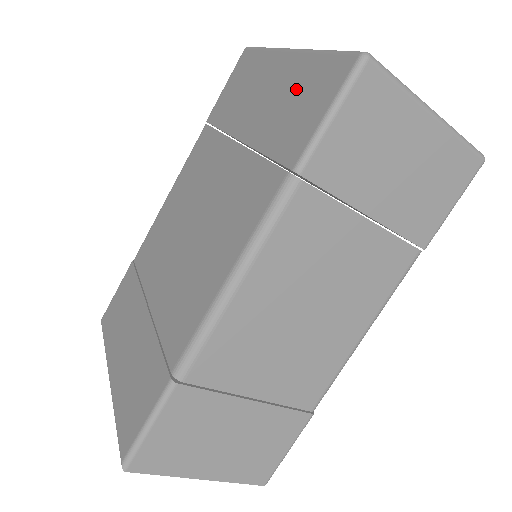
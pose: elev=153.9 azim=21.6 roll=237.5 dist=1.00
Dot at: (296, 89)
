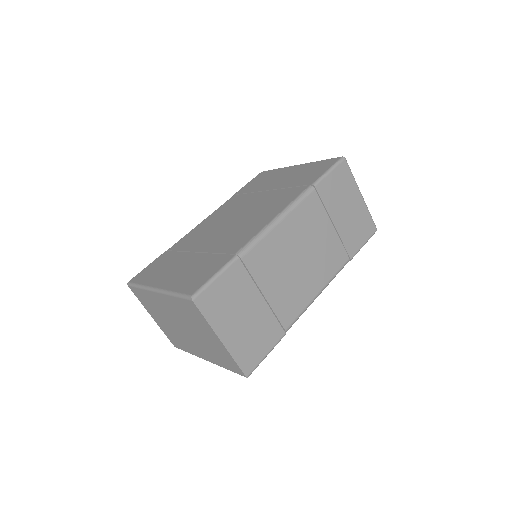
Dot at: (307, 170)
